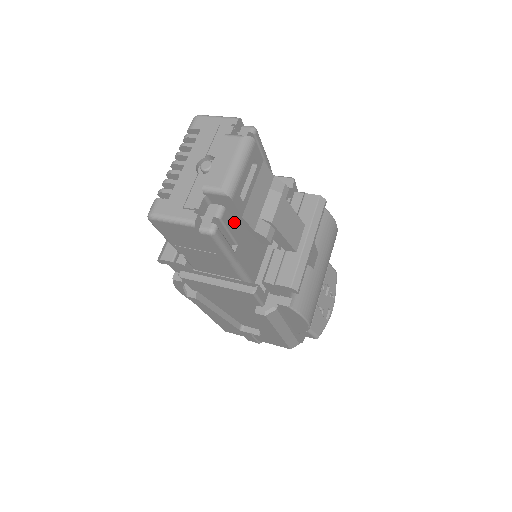
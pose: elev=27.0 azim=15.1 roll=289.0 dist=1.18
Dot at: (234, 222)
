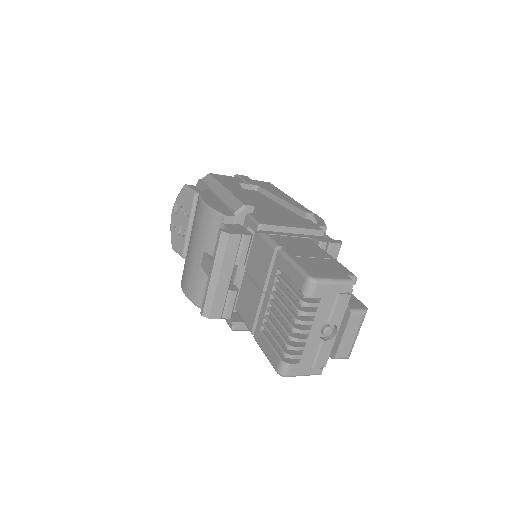
Dot at: occluded
